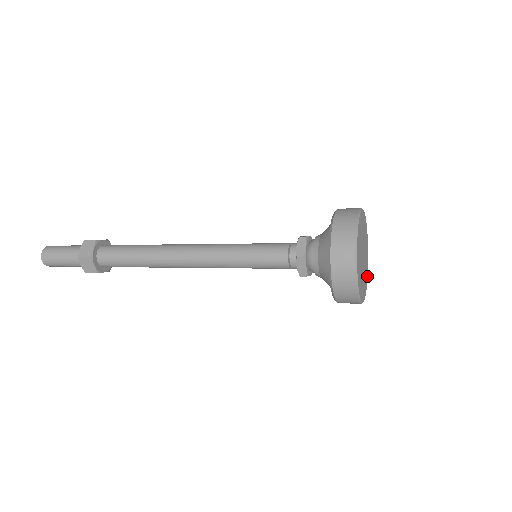
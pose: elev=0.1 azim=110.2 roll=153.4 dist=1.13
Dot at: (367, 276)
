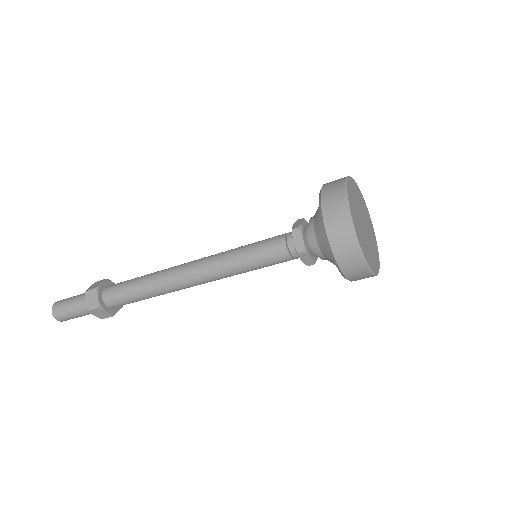
Dot at: (378, 268)
